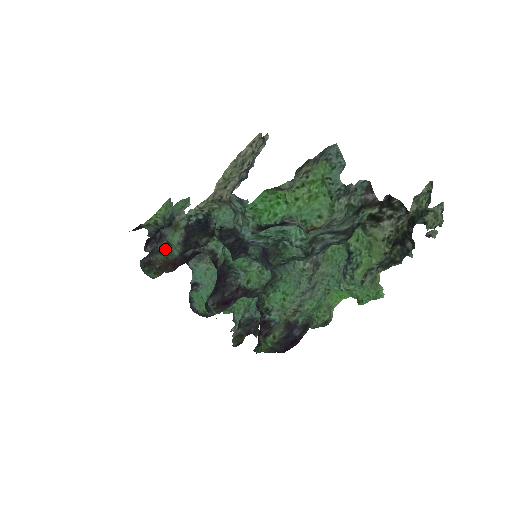
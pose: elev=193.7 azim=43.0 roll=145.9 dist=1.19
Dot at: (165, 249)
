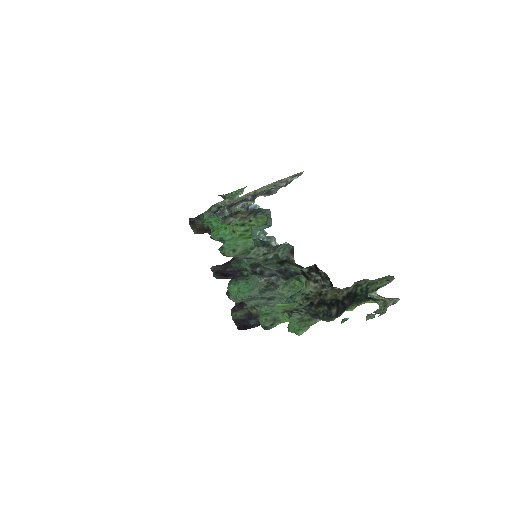
Dot at: (203, 219)
